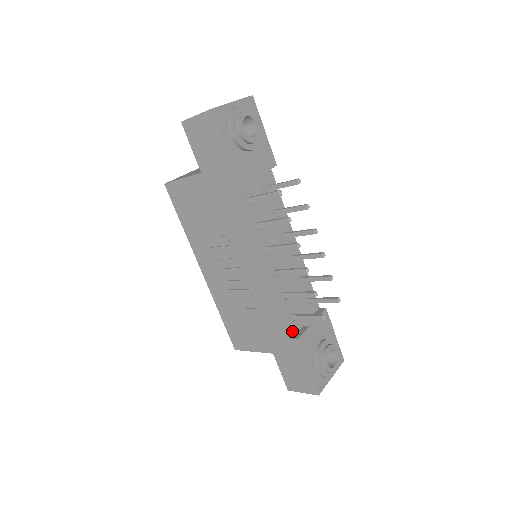
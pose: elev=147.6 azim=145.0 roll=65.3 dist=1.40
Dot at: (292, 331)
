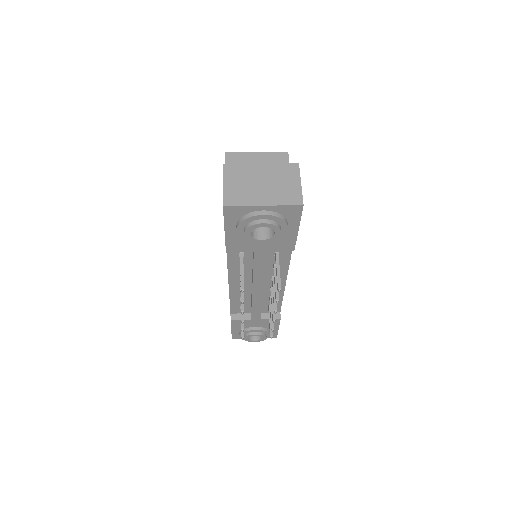
Dot at: (235, 311)
